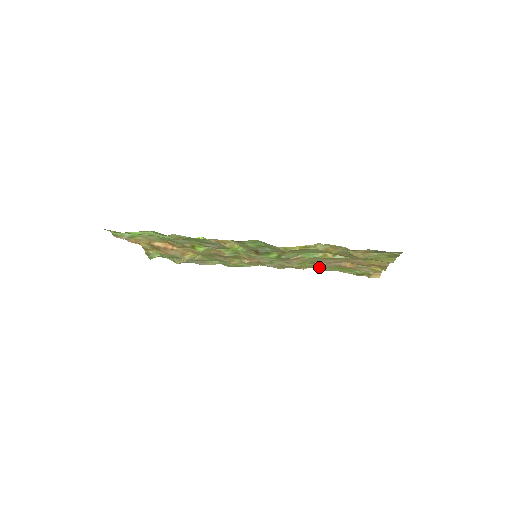
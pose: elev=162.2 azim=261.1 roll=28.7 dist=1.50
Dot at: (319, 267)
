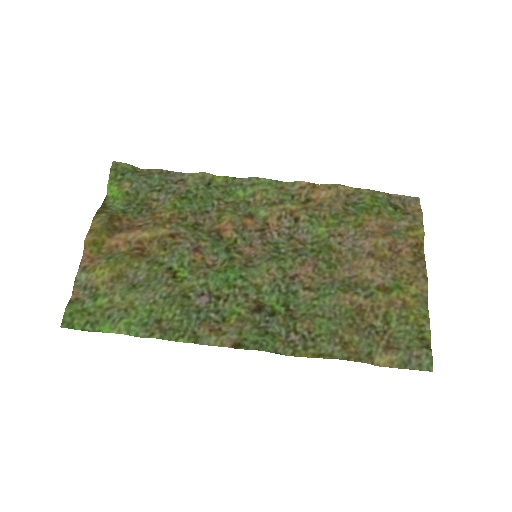
Dot at: (340, 217)
